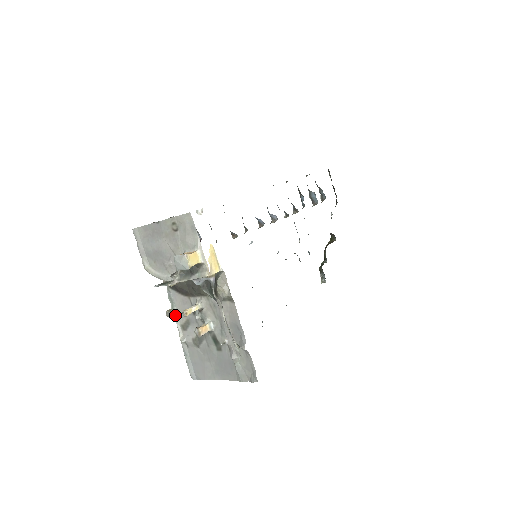
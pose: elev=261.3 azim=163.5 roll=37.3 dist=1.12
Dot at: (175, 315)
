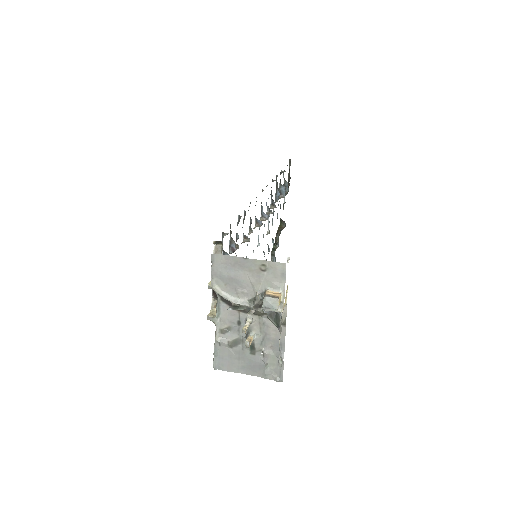
Dot at: (218, 321)
